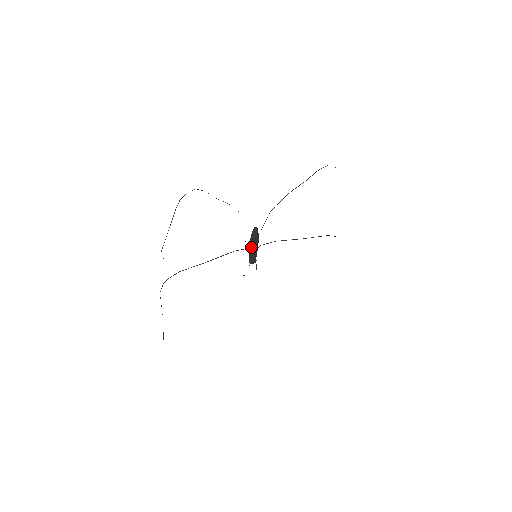
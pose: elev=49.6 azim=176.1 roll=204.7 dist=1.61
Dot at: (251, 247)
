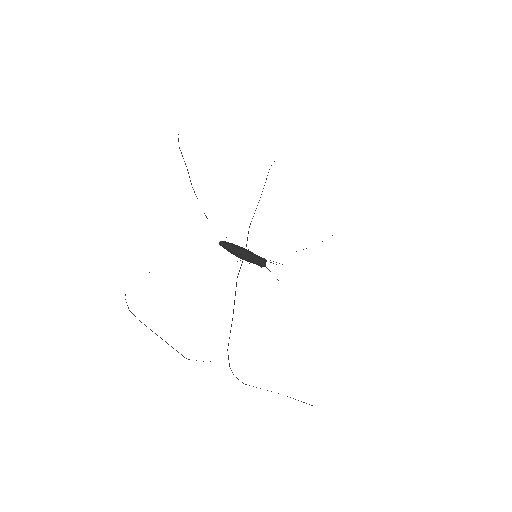
Dot at: (243, 257)
